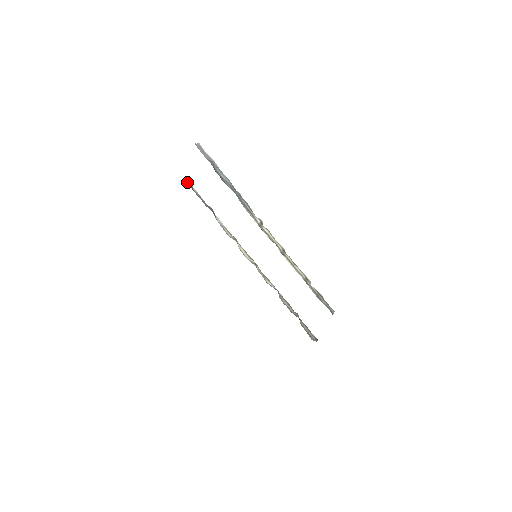
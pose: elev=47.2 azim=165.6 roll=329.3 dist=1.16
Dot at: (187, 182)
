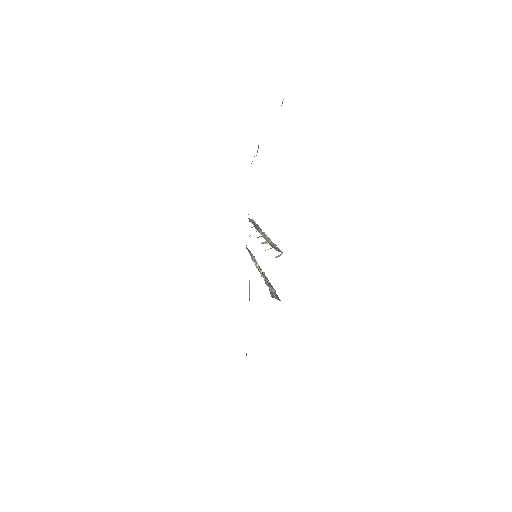
Dot at: (246, 247)
